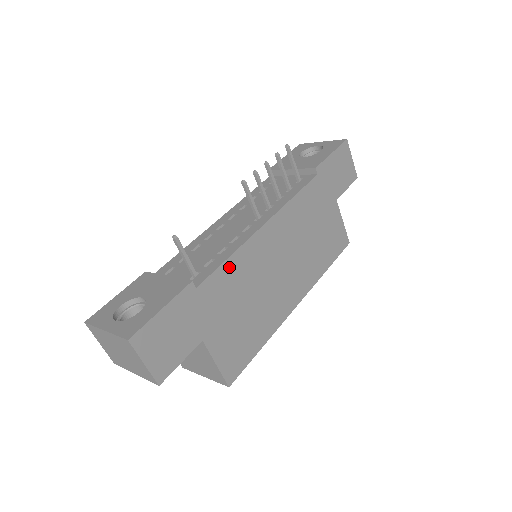
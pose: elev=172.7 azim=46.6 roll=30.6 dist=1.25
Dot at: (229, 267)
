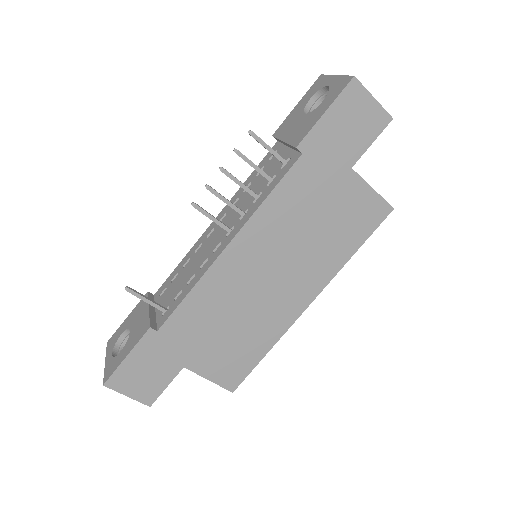
Dot at: (192, 302)
